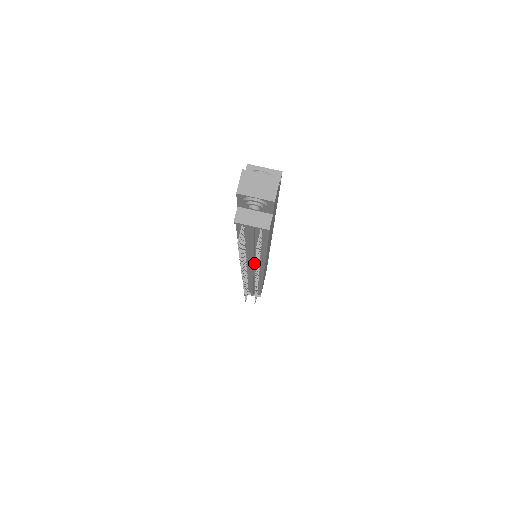
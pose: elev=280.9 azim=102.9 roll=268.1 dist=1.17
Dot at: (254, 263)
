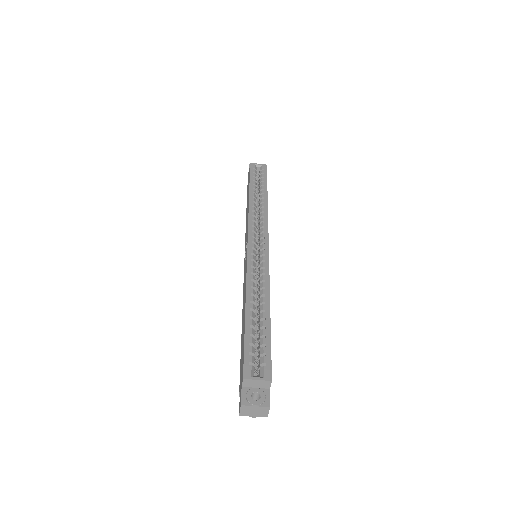
Dot at: occluded
